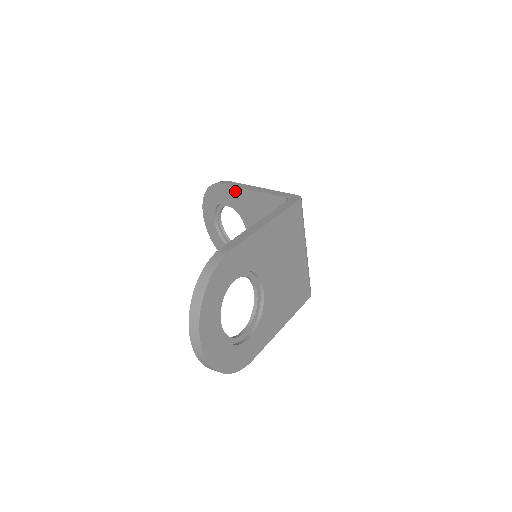
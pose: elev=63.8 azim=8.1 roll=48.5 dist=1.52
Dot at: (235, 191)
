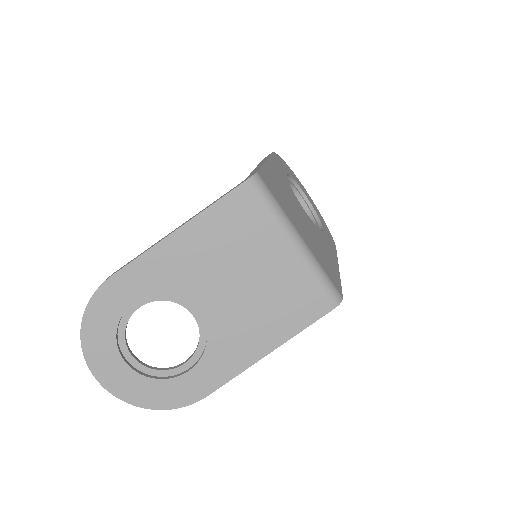
Dot at: occluded
